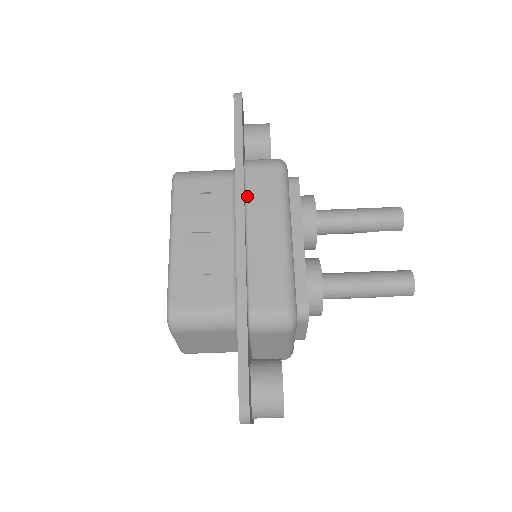
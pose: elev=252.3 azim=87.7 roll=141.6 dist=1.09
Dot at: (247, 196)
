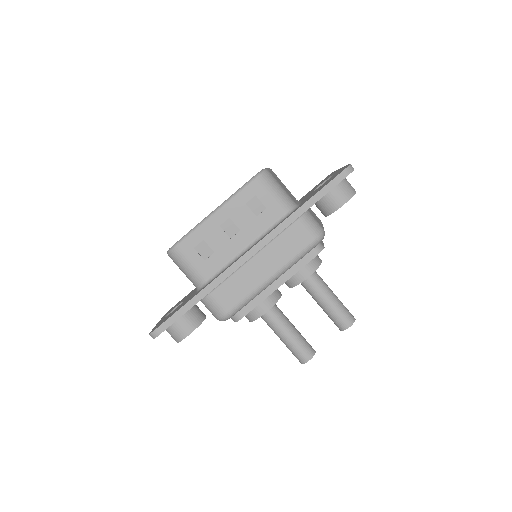
Dot at: (279, 236)
